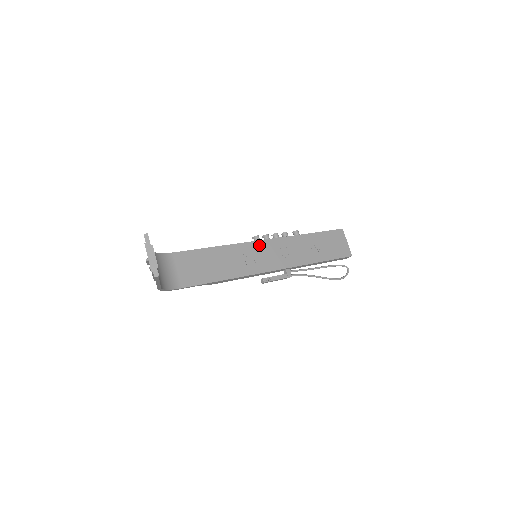
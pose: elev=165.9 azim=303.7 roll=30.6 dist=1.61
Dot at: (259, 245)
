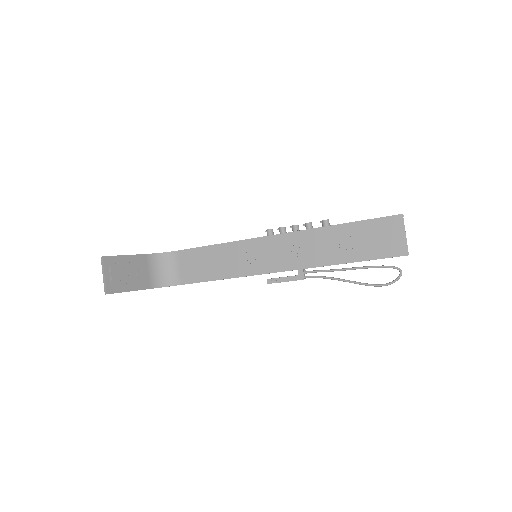
Dot at: (267, 241)
